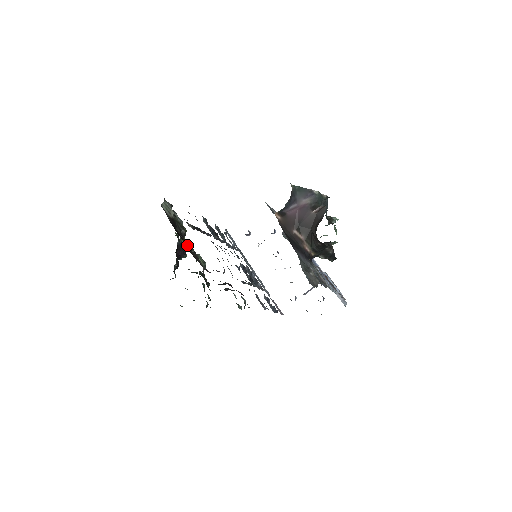
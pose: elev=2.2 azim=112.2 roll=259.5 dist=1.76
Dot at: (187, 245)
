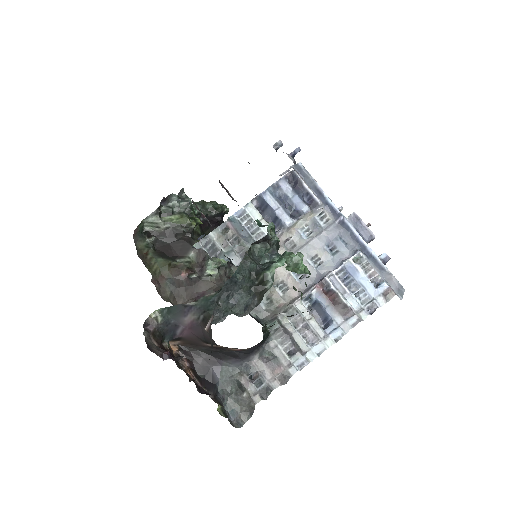
Dot at: (176, 290)
